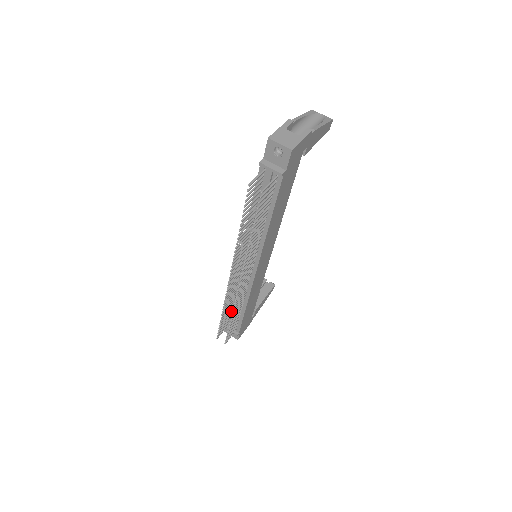
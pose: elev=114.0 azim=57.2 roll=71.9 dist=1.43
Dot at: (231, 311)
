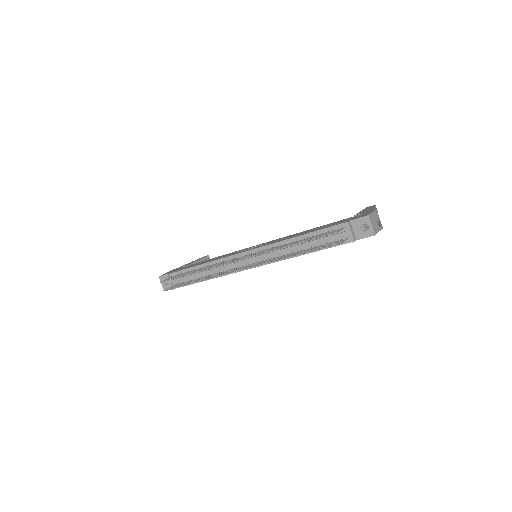
Dot at: (189, 271)
